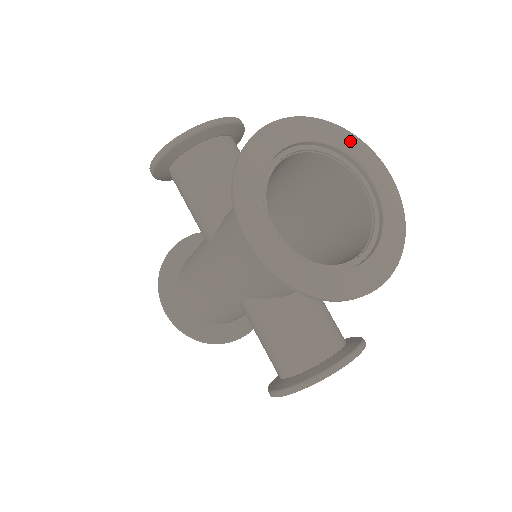
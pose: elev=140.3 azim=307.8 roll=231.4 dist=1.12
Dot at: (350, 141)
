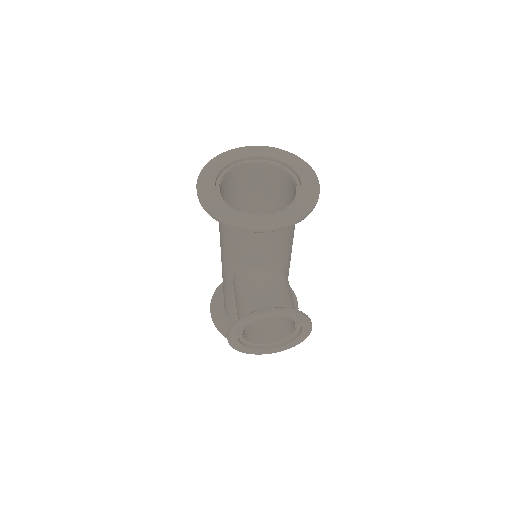
Dot at: (295, 160)
